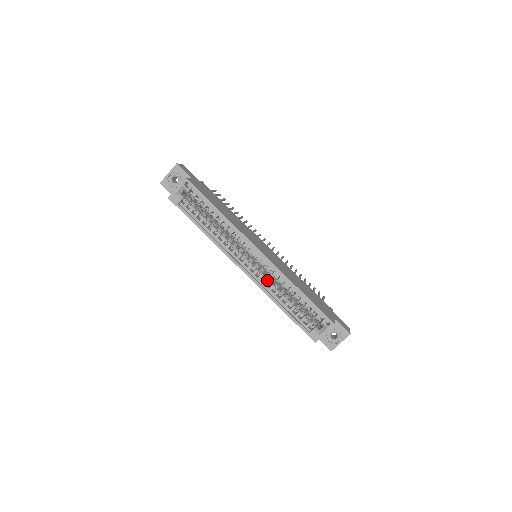
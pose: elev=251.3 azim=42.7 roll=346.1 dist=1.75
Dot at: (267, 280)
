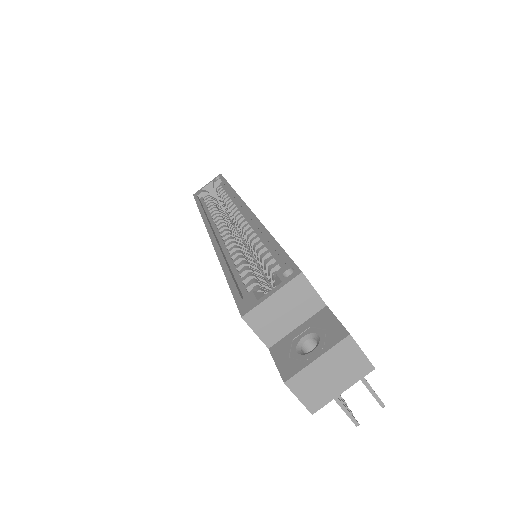
Dot at: (234, 241)
